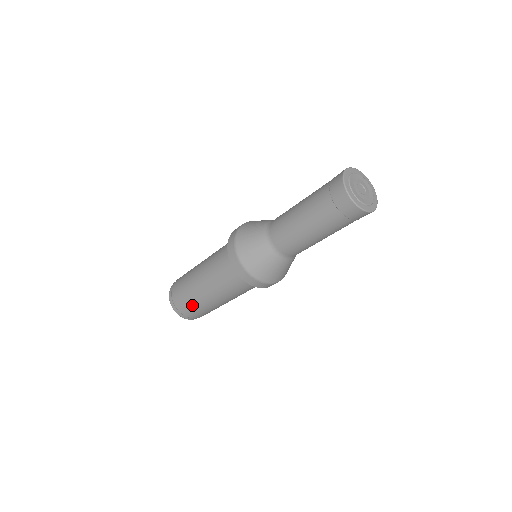
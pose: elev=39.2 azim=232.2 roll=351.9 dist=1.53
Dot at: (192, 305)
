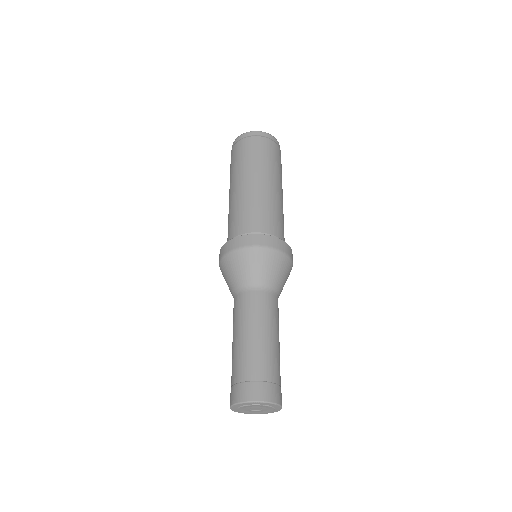
Dot at: occluded
